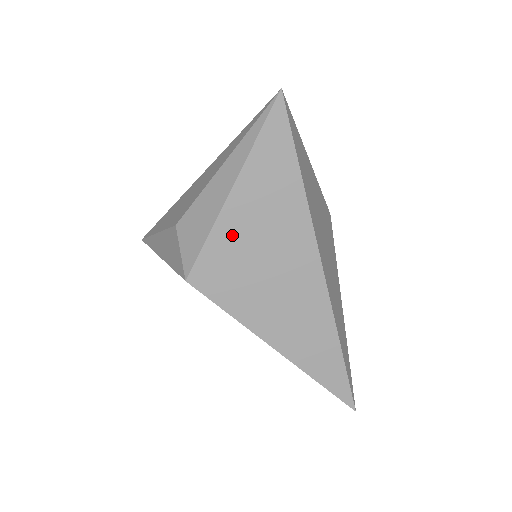
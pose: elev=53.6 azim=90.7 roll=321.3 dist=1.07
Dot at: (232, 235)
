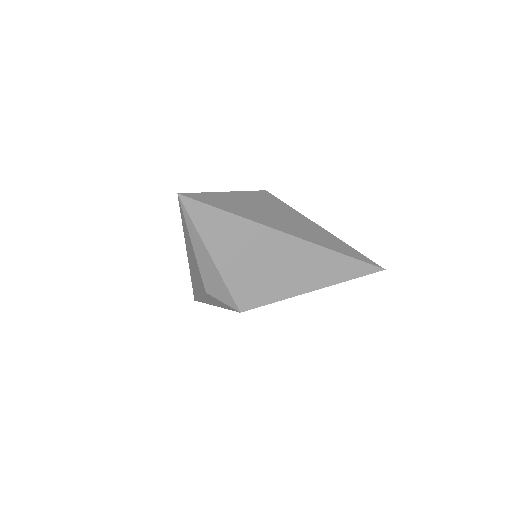
Dot at: (235, 273)
